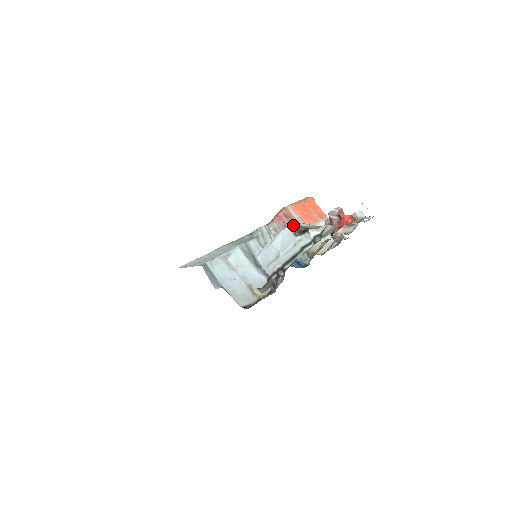
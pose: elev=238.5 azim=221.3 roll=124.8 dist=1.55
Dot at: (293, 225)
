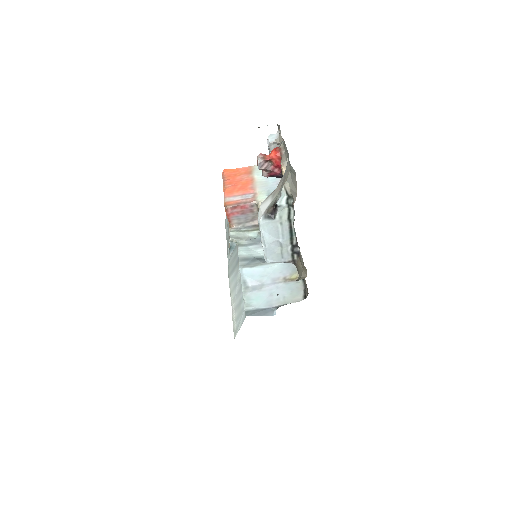
Dot at: (262, 215)
